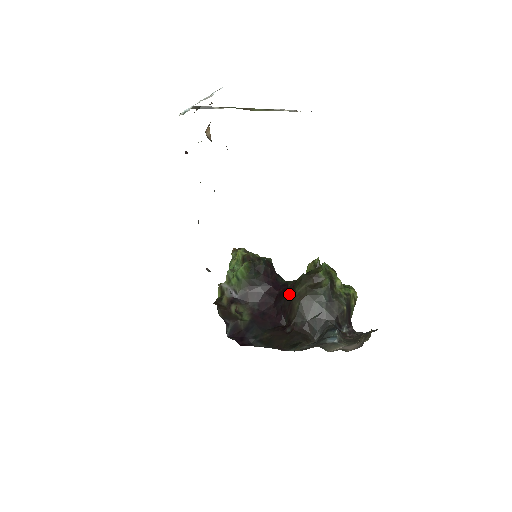
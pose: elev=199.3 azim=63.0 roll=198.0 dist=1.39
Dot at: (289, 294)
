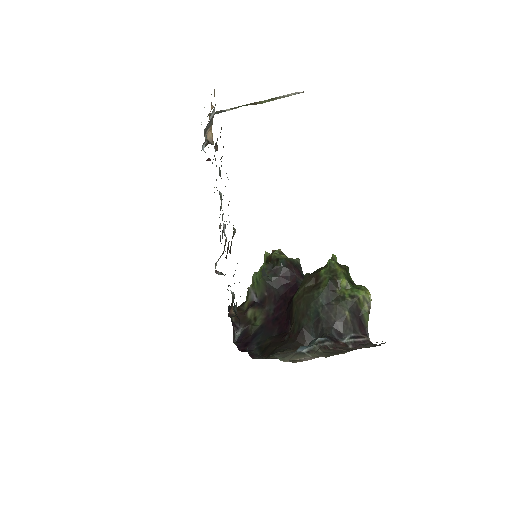
Dot at: (293, 297)
